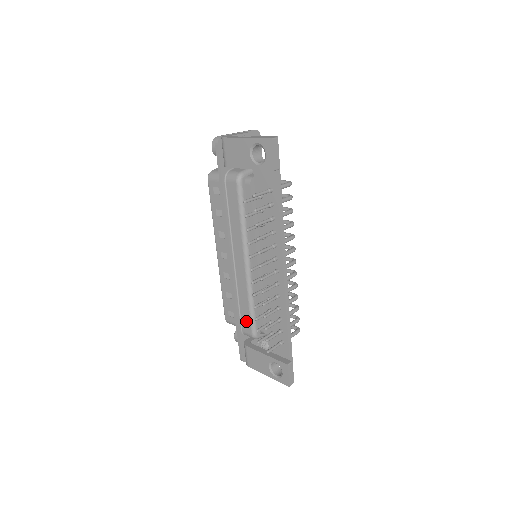
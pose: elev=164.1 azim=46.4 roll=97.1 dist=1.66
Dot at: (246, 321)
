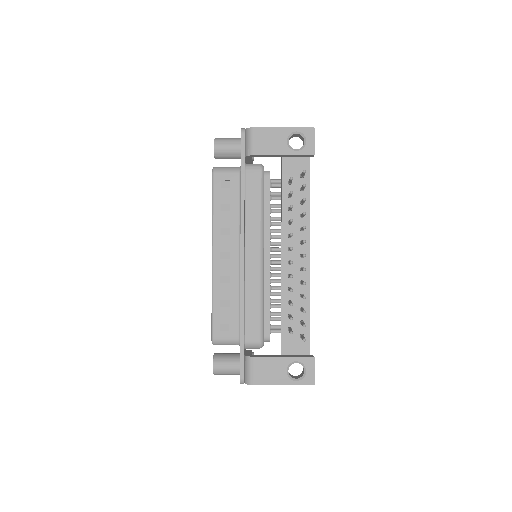
Dot at: (253, 326)
